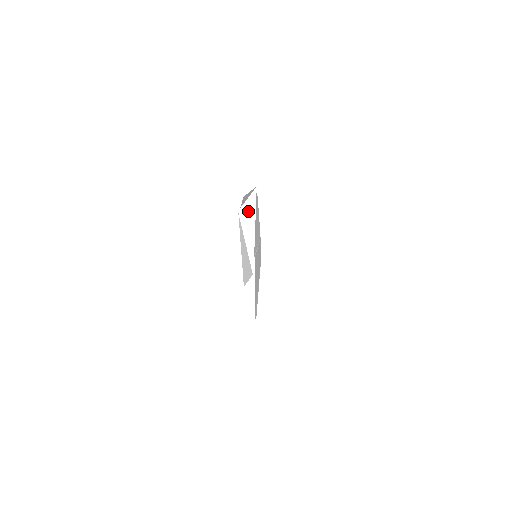
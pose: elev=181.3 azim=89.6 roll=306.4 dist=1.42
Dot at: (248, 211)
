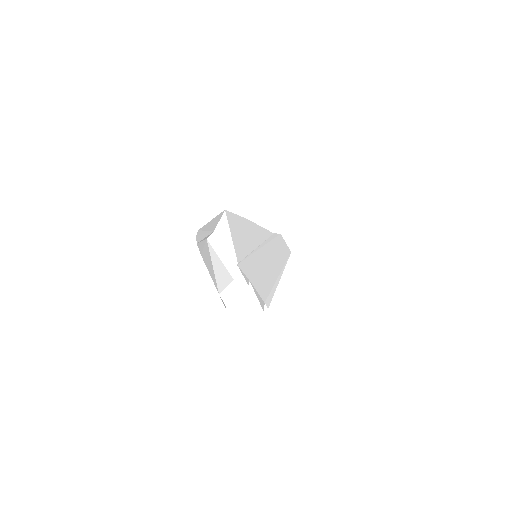
Dot at: (222, 231)
